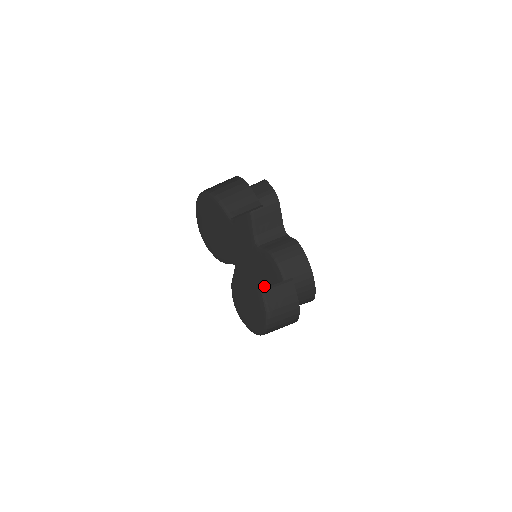
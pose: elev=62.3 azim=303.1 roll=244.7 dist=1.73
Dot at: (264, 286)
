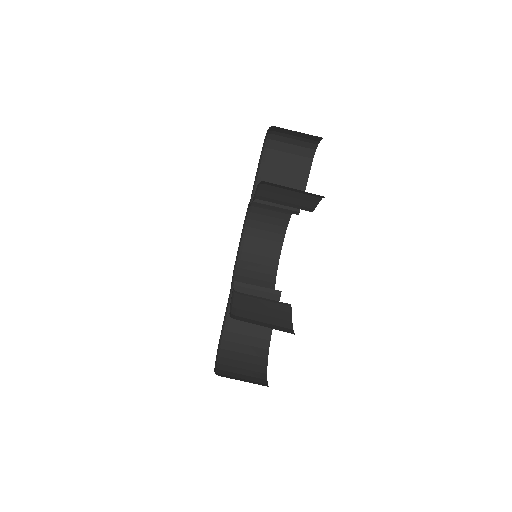
Dot at: occluded
